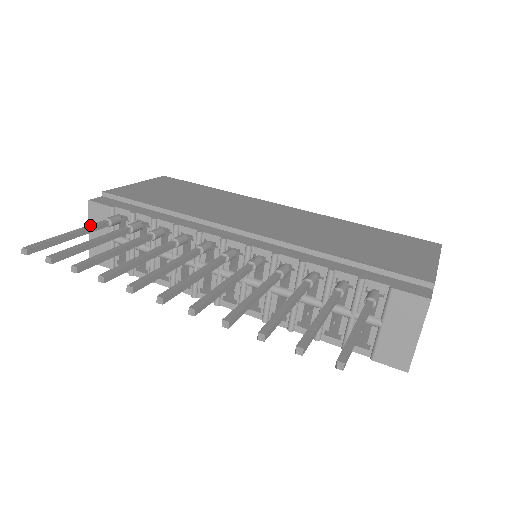
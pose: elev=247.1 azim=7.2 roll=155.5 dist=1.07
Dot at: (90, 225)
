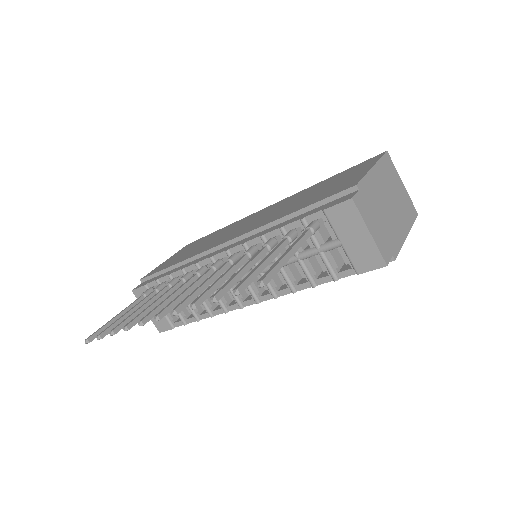
Dot at: (130, 304)
